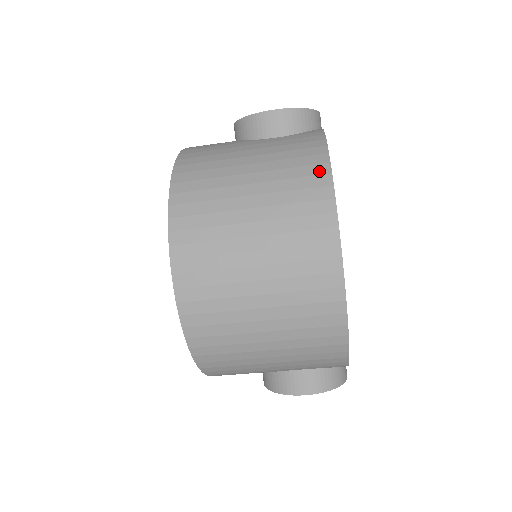
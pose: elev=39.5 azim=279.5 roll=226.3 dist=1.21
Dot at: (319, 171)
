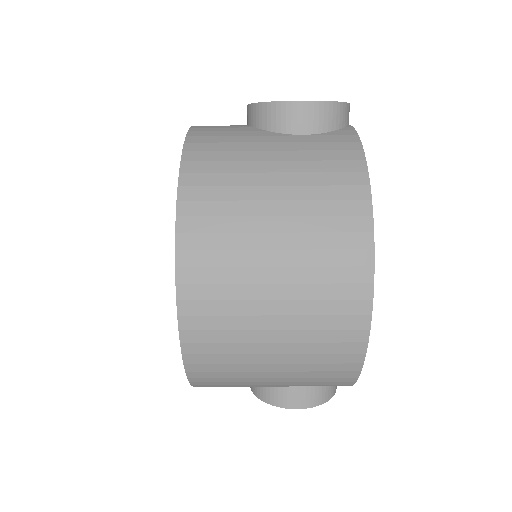
Dot at: (357, 195)
